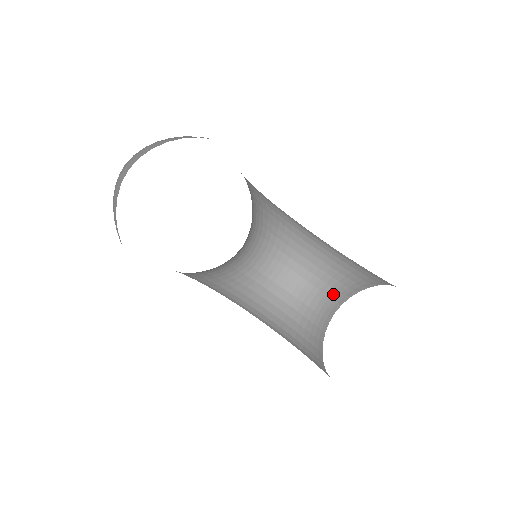
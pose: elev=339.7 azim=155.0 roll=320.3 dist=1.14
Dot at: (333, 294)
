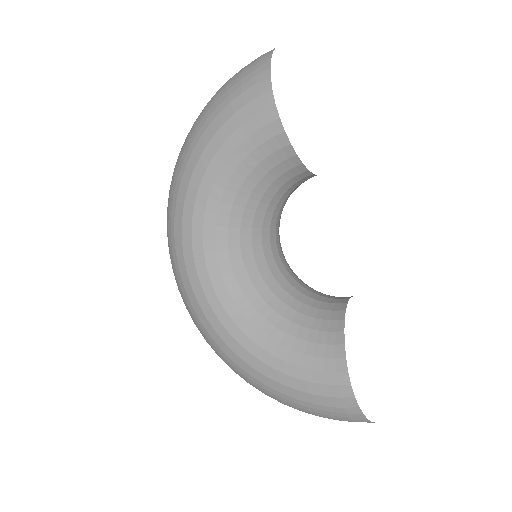
Dot at: occluded
